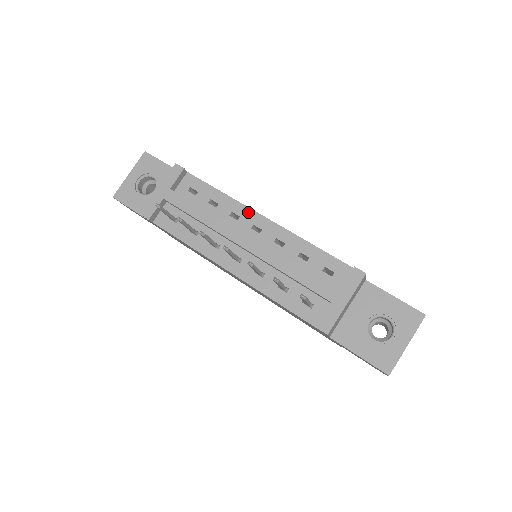
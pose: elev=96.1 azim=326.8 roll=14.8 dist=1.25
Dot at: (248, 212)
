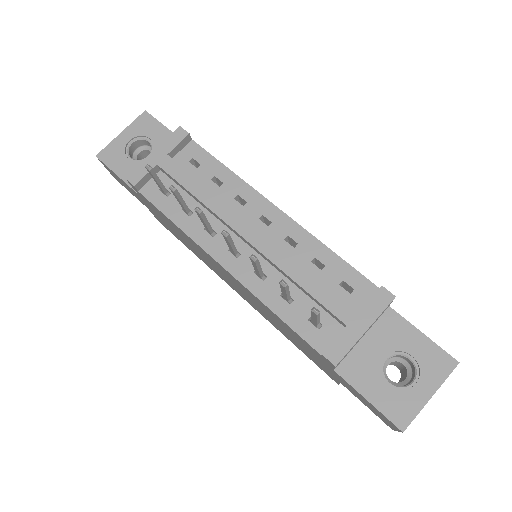
Dot at: (258, 198)
